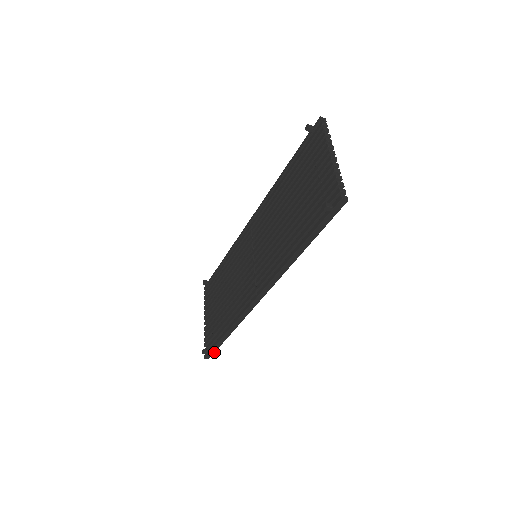
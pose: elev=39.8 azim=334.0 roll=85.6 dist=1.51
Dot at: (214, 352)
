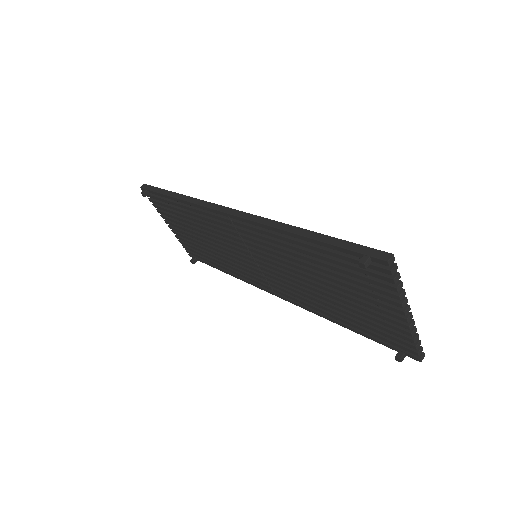
Dot at: occluded
